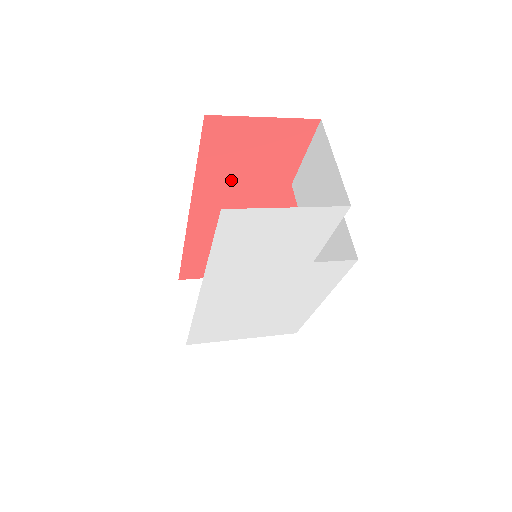
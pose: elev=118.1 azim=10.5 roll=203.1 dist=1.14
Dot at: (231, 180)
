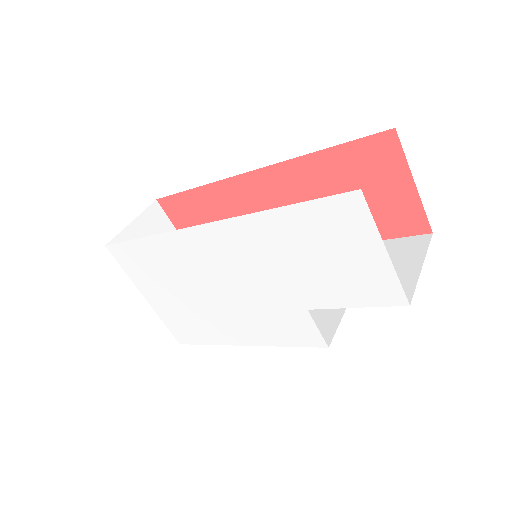
Dot at: (322, 189)
